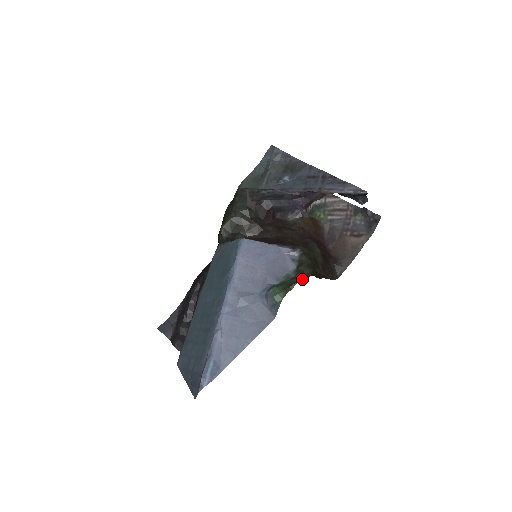
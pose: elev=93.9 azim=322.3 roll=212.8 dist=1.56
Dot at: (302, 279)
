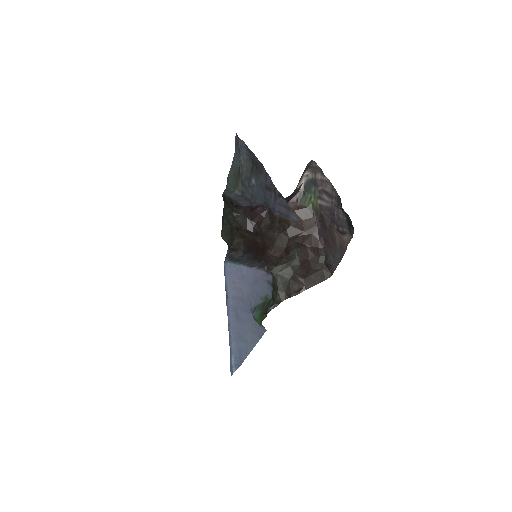
Dot at: (273, 307)
